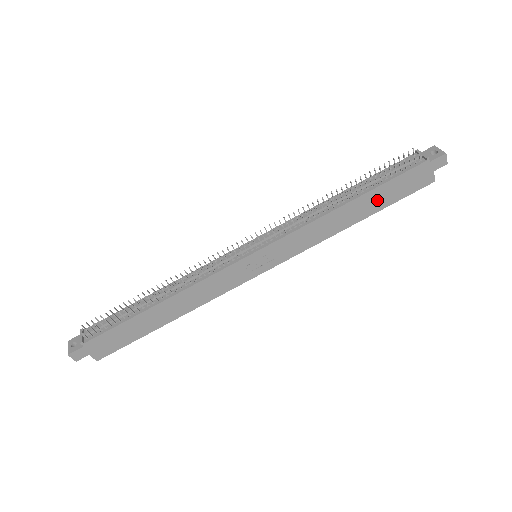
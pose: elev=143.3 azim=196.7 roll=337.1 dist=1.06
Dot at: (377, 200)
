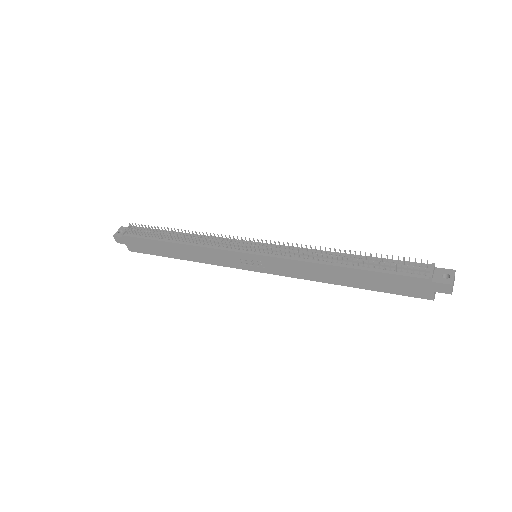
Dot at: (368, 280)
